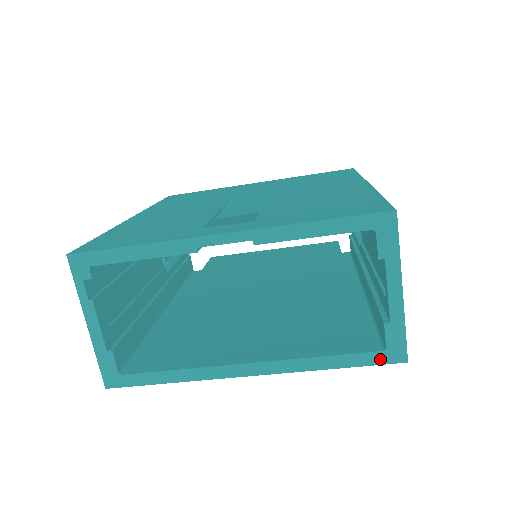
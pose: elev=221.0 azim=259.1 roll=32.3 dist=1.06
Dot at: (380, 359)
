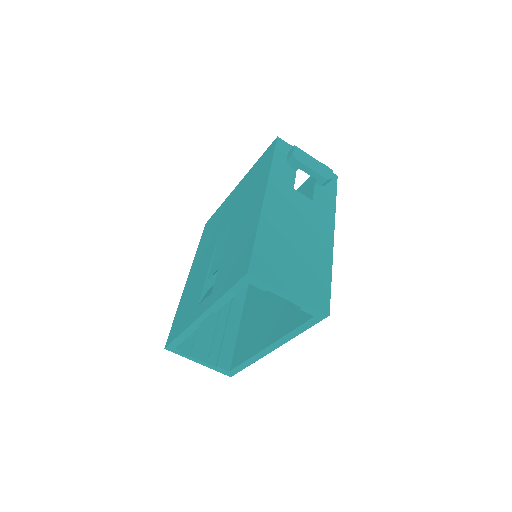
Dot at: (316, 321)
